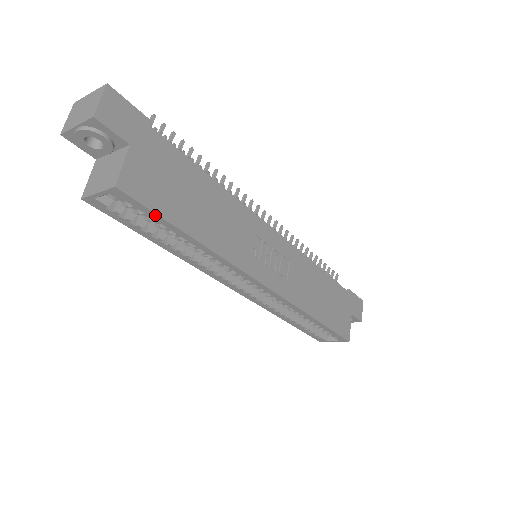
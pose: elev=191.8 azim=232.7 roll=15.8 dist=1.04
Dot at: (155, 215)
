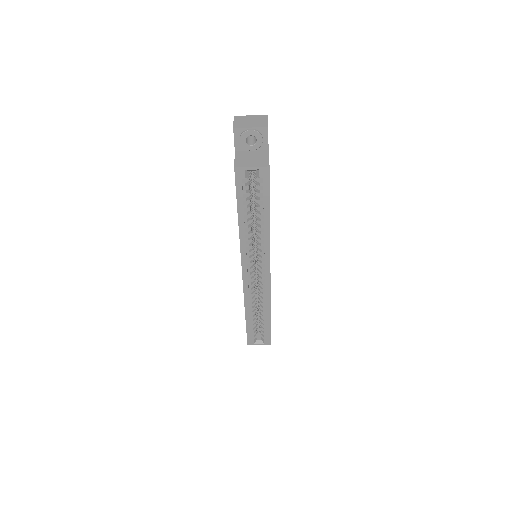
Dot at: (268, 193)
